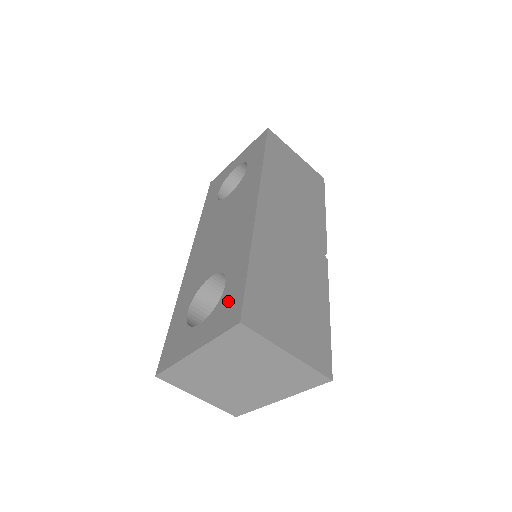
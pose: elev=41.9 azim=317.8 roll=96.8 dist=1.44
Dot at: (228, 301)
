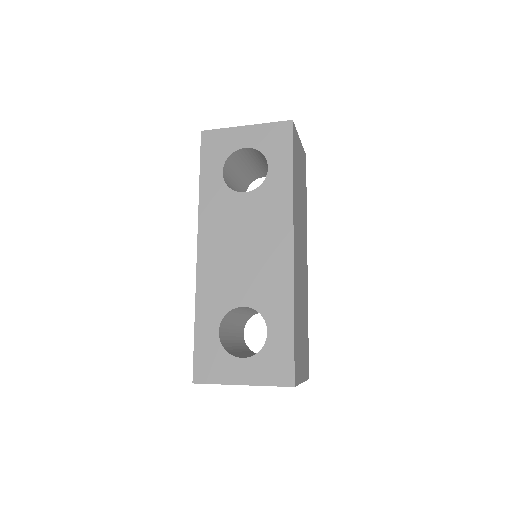
Dot at: (276, 355)
